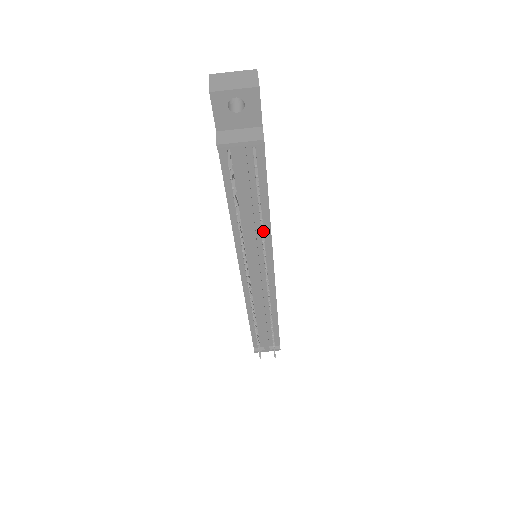
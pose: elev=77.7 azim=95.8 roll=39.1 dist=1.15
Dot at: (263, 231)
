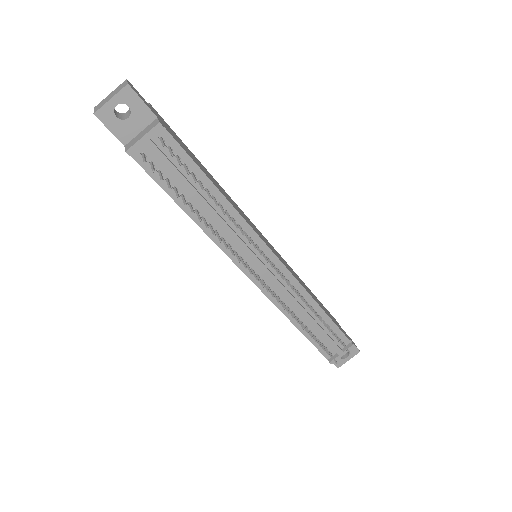
Dot at: (234, 219)
